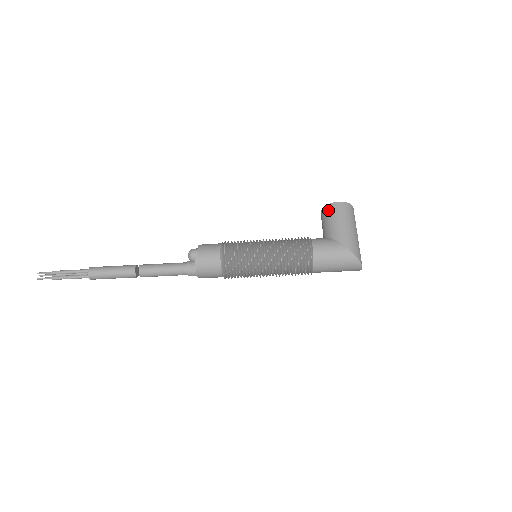
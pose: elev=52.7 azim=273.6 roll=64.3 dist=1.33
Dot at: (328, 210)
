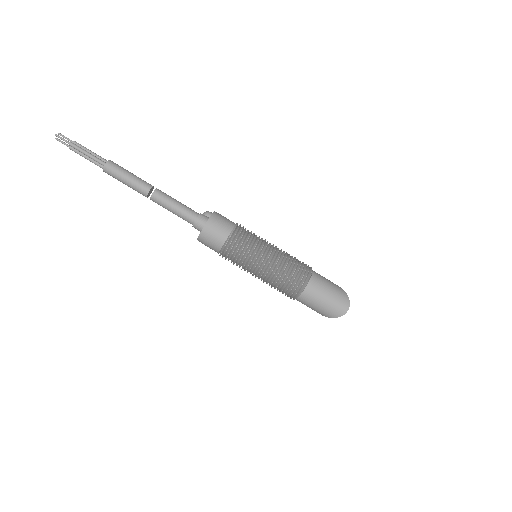
Dot at: occluded
